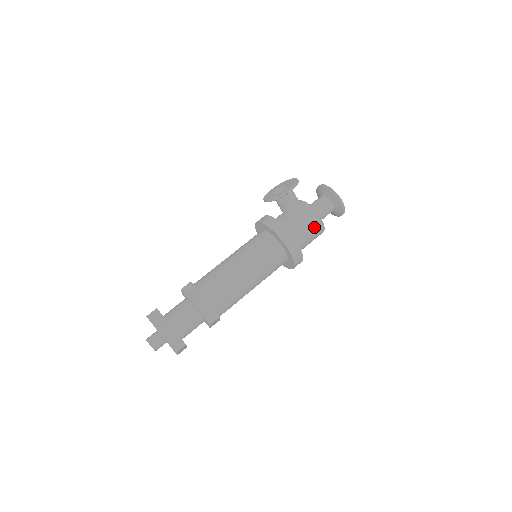
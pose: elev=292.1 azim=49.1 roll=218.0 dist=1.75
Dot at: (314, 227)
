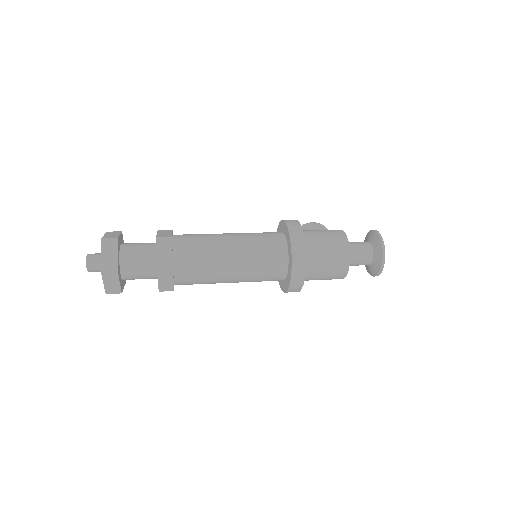
Dot at: (331, 232)
